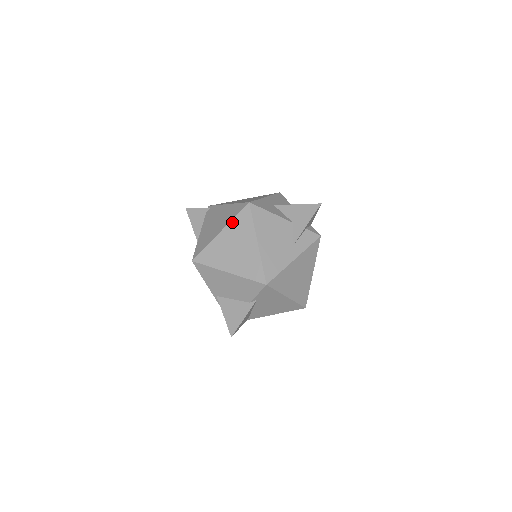
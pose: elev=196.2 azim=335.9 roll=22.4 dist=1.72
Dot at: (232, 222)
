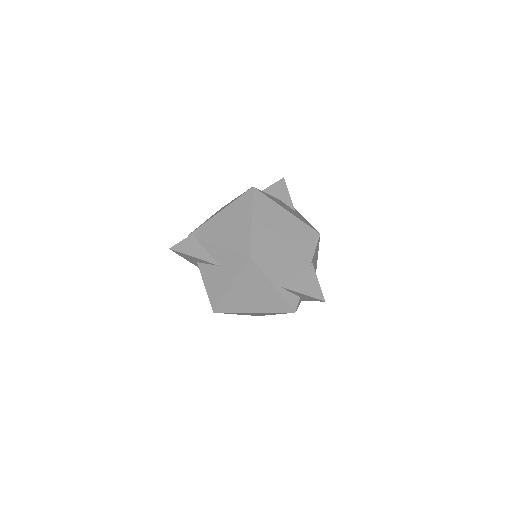
Dot at: (254, 207)
